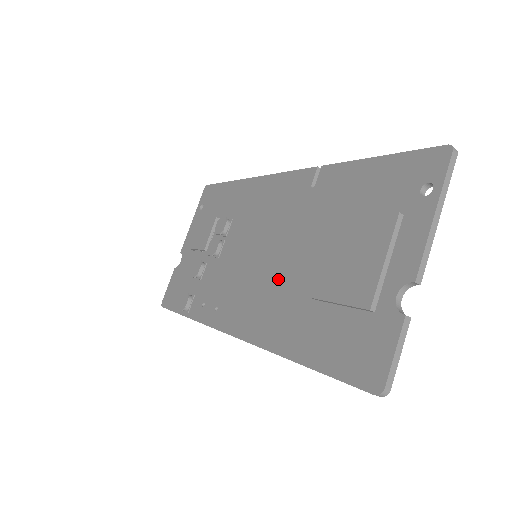
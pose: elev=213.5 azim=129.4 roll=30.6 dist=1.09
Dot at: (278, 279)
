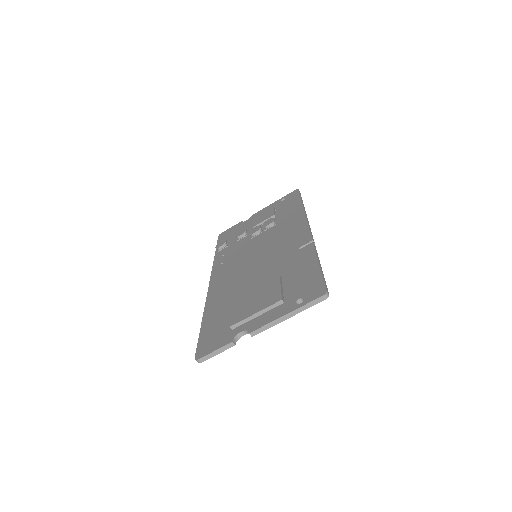
Dot at: (243, 277)
